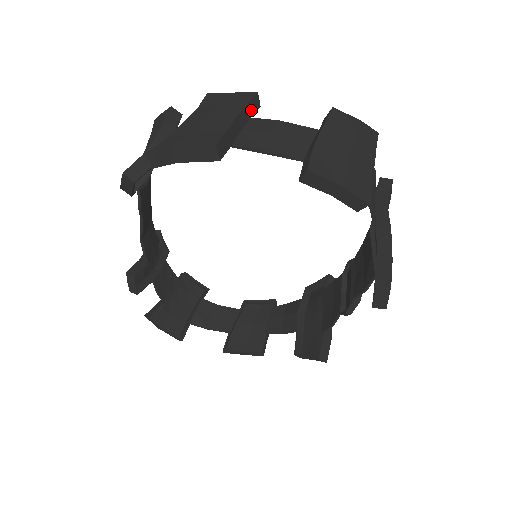
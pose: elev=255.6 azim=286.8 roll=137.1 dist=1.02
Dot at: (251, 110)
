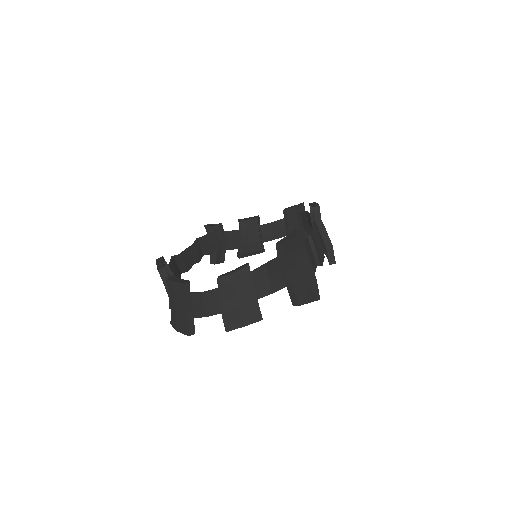
Dot at: (188, 292)
